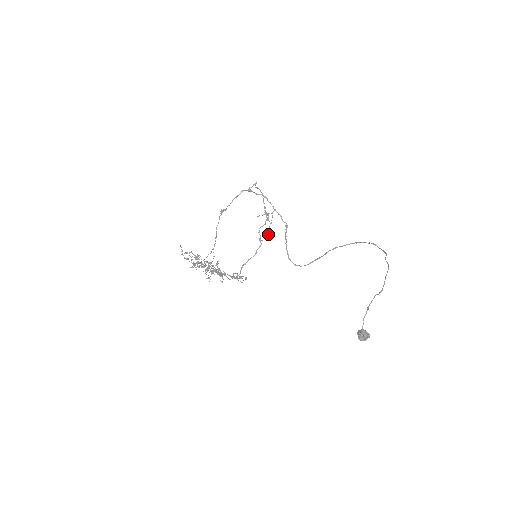
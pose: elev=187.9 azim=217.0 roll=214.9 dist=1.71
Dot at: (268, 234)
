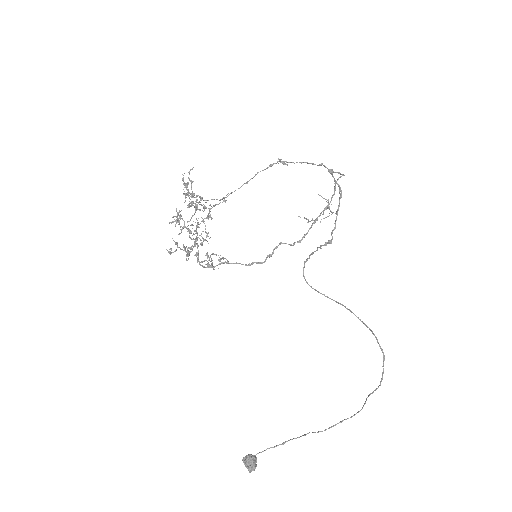
Dot at: (311, 220)
